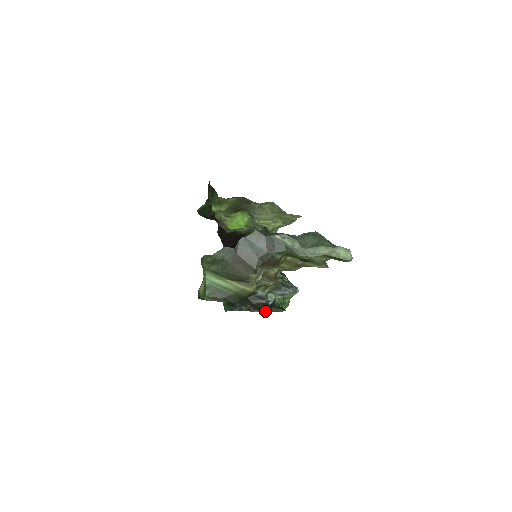
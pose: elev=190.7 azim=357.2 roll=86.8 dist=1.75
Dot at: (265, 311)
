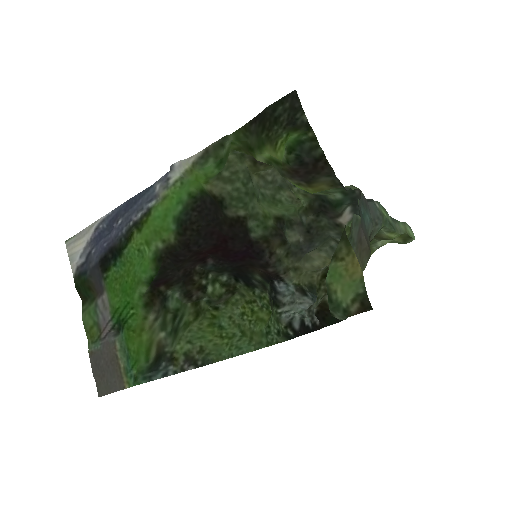
Dot at: (206, 363)
